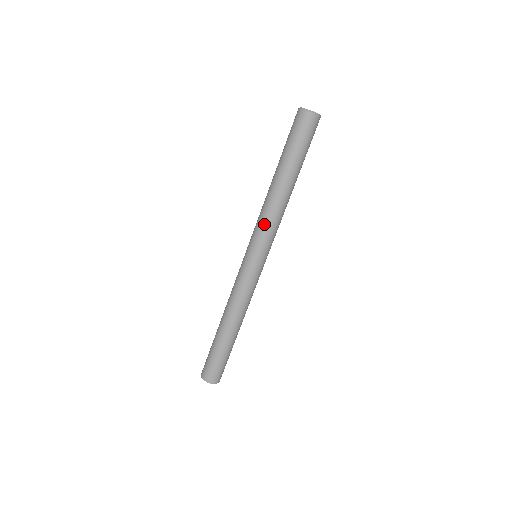
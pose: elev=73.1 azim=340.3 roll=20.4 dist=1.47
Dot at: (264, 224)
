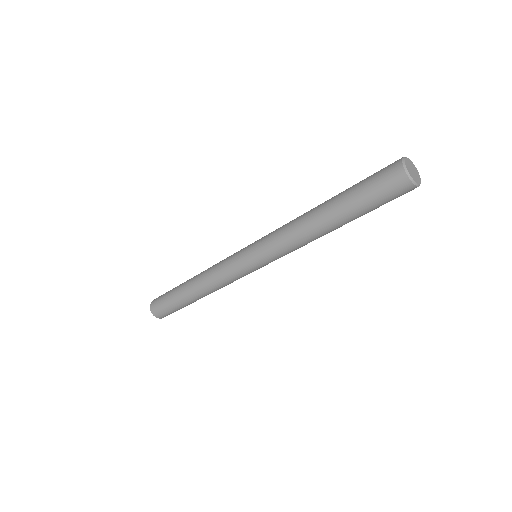
Dot at: (277, 236)
